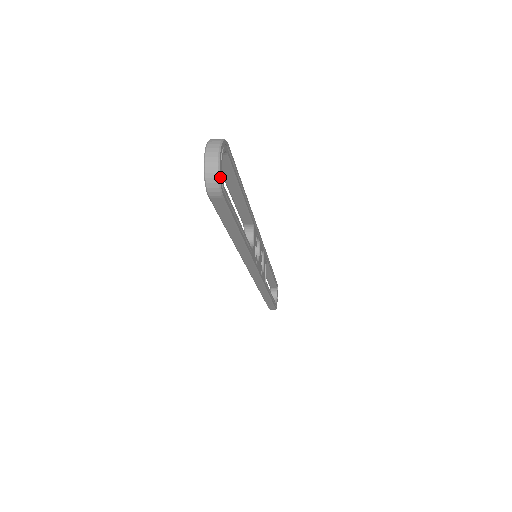
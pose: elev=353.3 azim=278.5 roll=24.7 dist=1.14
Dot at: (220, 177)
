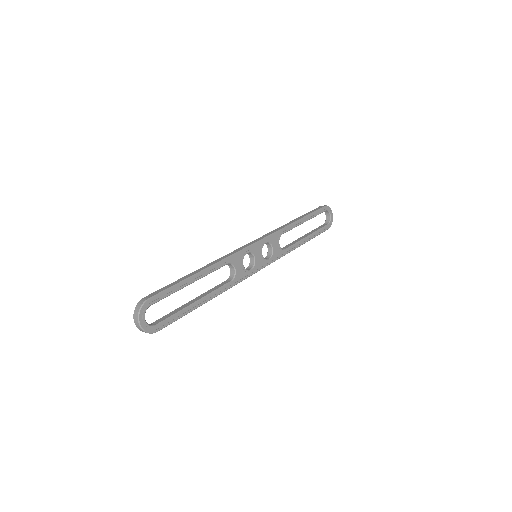
Dot at: (147, 331)
